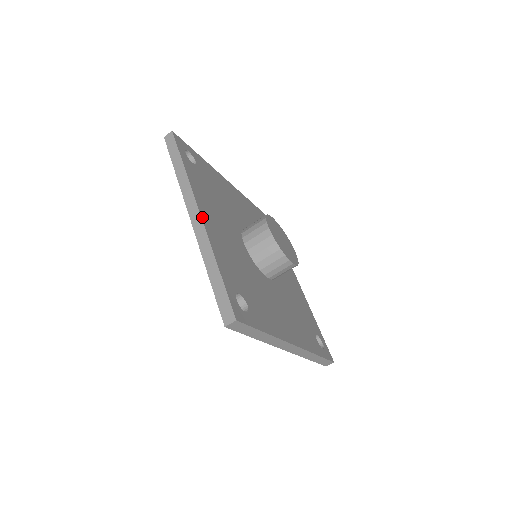
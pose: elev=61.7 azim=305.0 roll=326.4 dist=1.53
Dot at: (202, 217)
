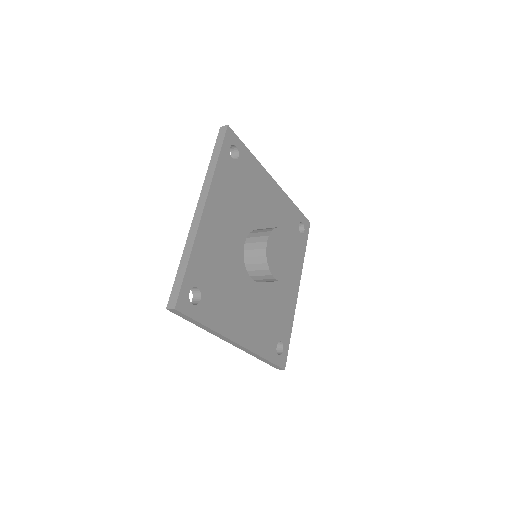
Dot at: (242, 345)
